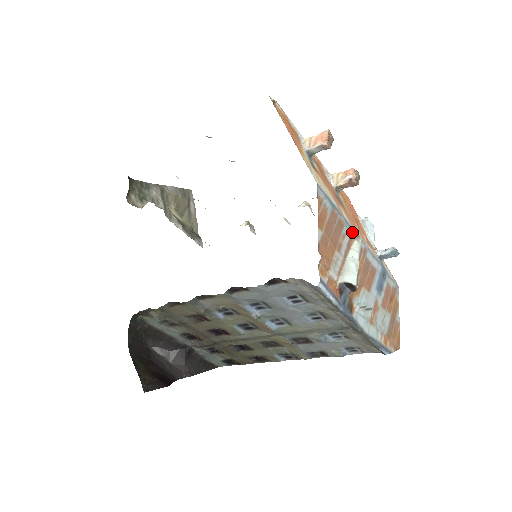
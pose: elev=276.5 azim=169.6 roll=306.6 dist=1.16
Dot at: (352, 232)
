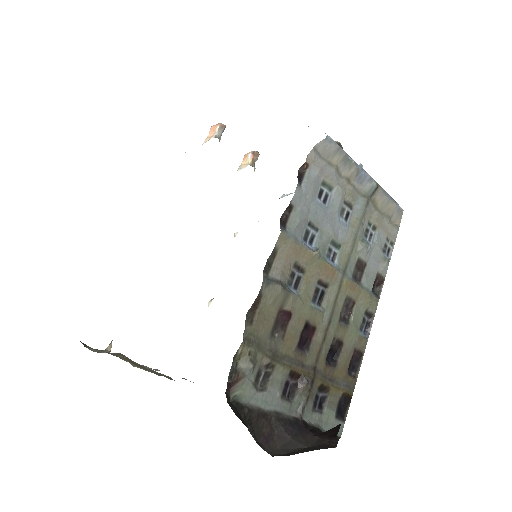
Dot at: occluded
